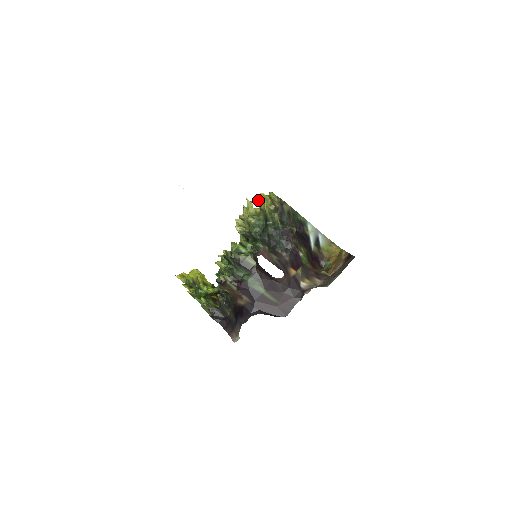
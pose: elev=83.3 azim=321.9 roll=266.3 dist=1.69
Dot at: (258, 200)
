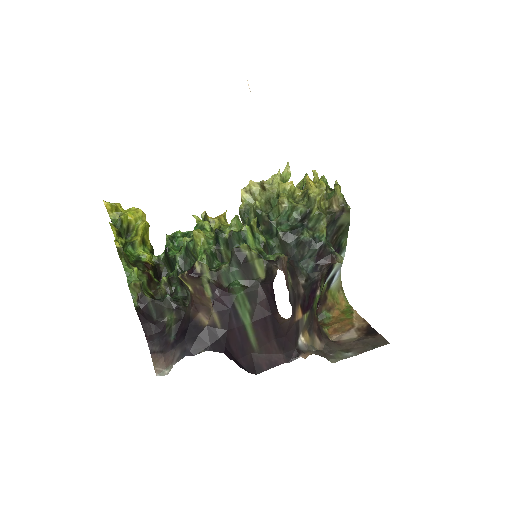
Dot at: occluded
